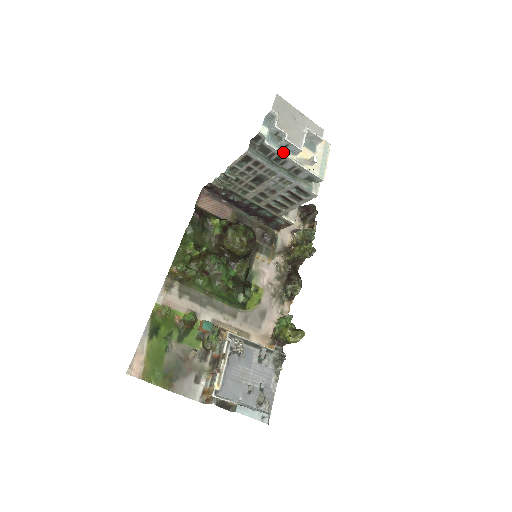
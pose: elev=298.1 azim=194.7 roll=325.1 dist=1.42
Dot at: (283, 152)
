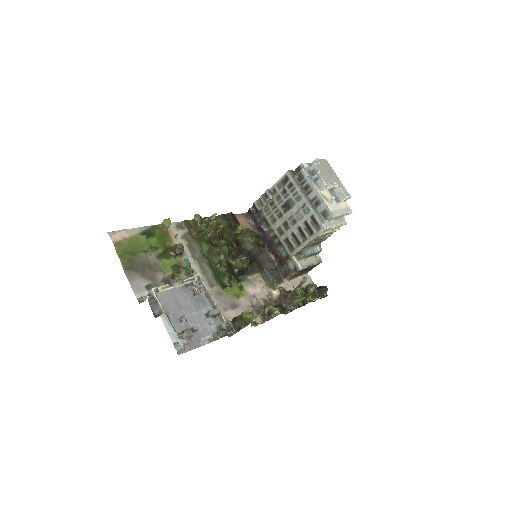
Dot at: (312, 181)
